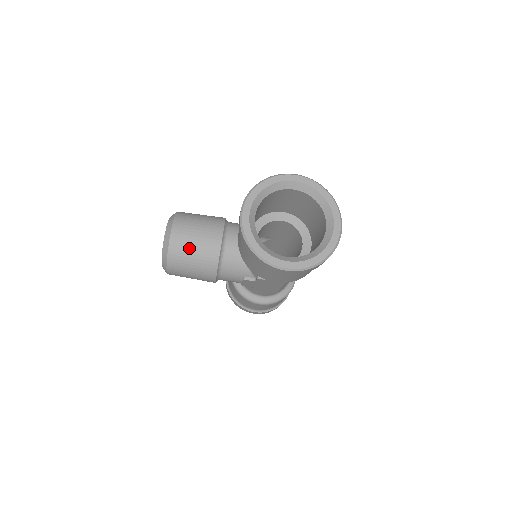
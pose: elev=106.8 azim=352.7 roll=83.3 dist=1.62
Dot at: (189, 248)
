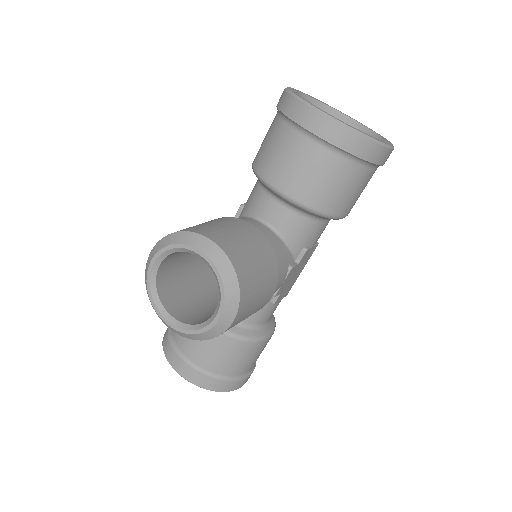
Dot at: (245, 249)
